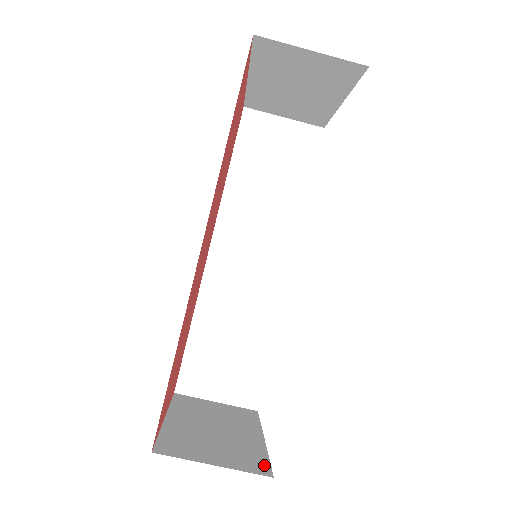
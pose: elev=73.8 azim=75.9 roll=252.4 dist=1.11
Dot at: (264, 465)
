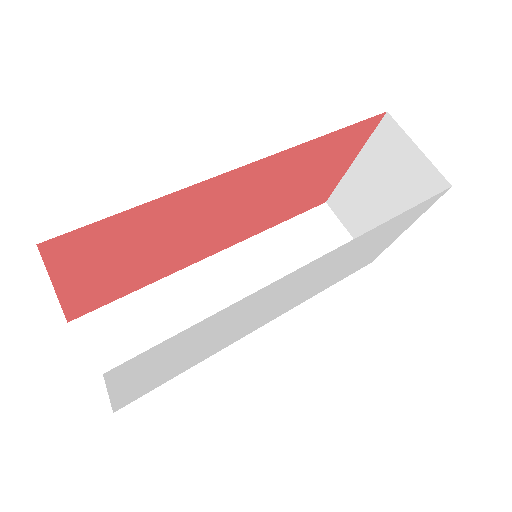
Dot at: occluded
